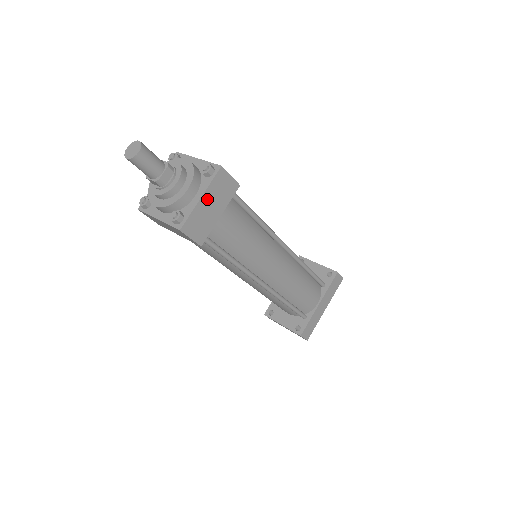
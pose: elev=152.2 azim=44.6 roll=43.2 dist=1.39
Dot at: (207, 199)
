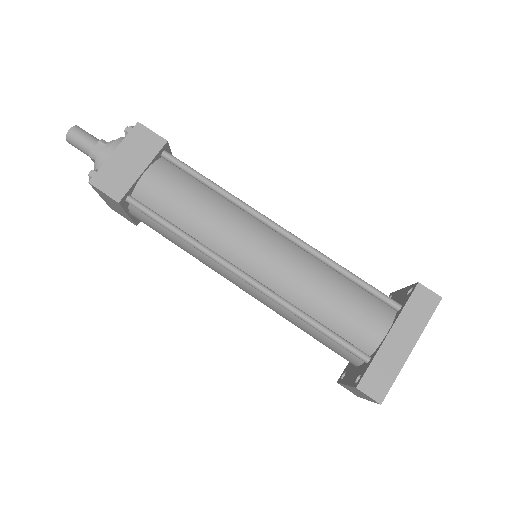
Dot at: (122, 153)
